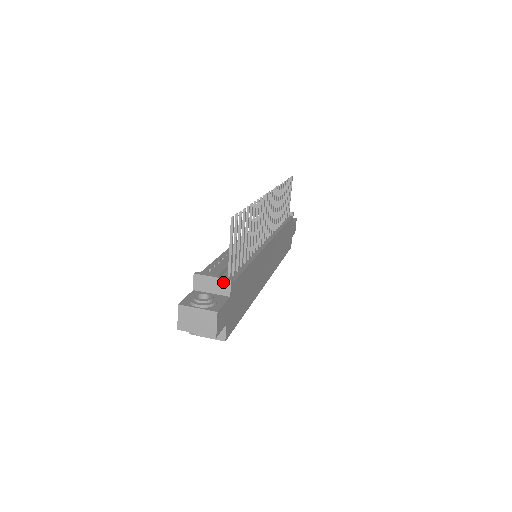
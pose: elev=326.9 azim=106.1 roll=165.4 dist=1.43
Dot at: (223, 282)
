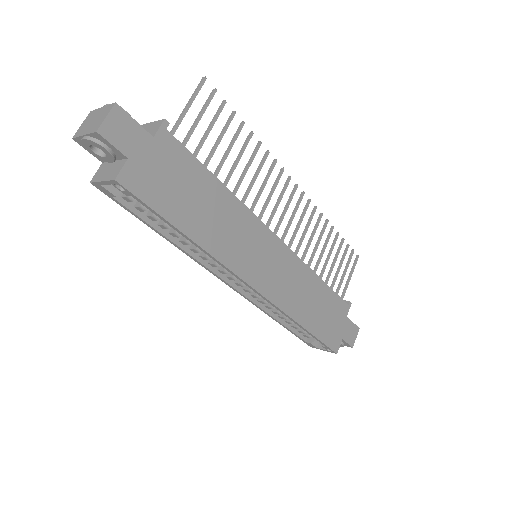
Dot at: (157, 124)
